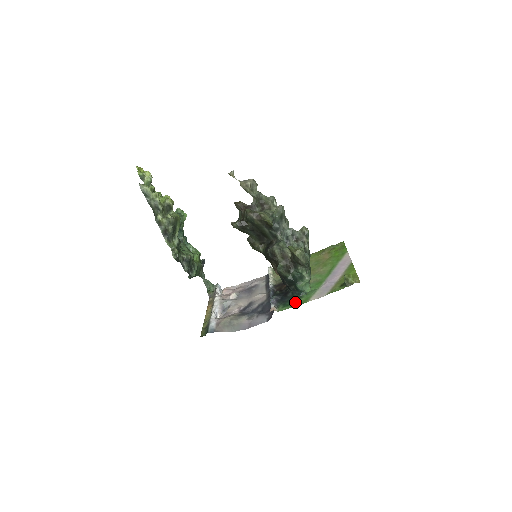
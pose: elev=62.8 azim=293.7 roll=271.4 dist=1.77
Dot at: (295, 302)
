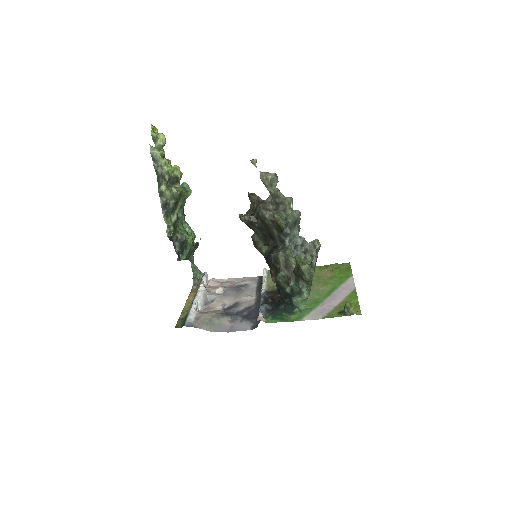
Dot at: (286, 317)
